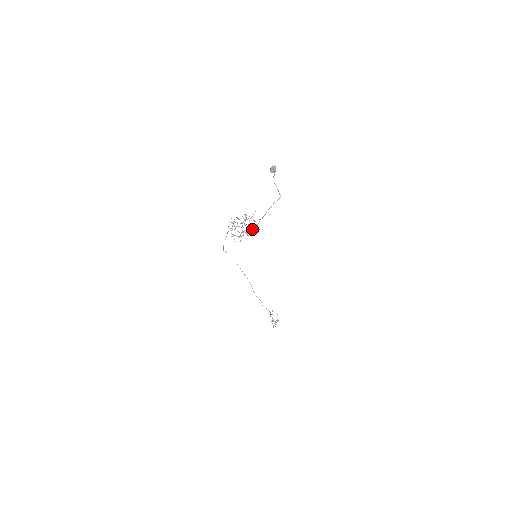
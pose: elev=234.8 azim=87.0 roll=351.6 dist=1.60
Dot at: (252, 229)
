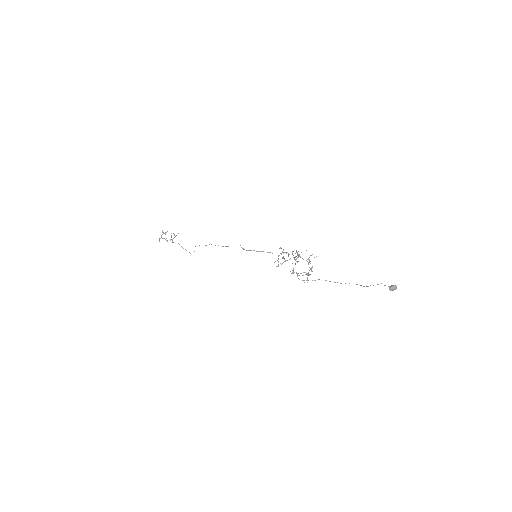
Dot at: occluded
